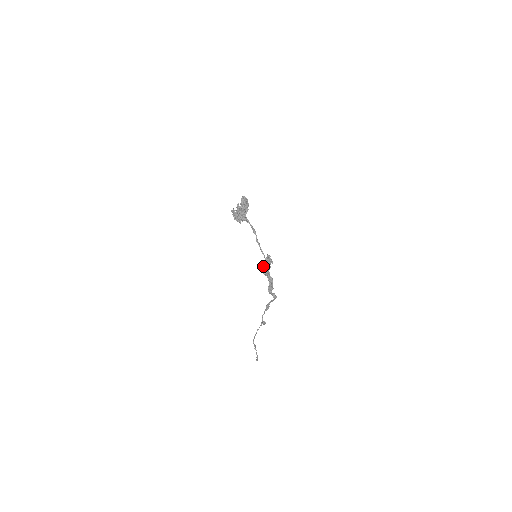
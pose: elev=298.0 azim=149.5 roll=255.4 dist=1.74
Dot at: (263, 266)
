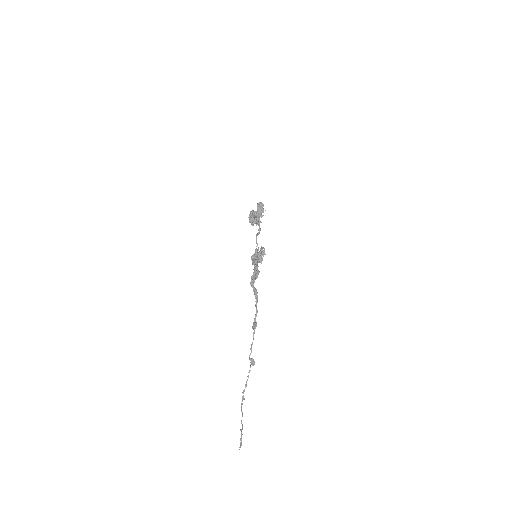
Dot at: (253, 255)
